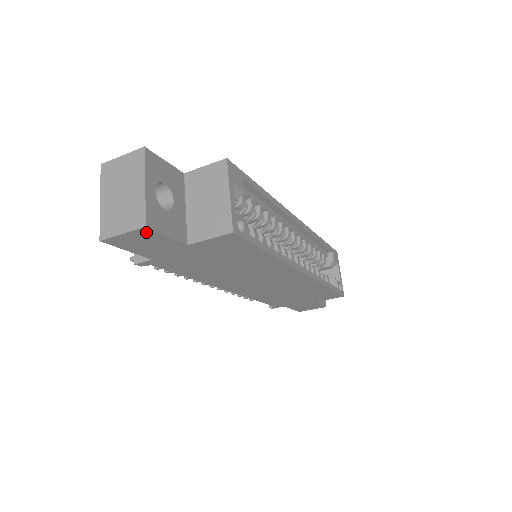
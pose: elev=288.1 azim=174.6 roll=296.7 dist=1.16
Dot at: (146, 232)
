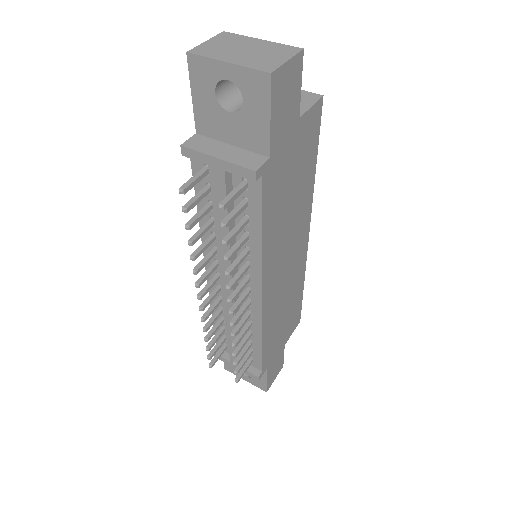
Dot at: (298, 65)
